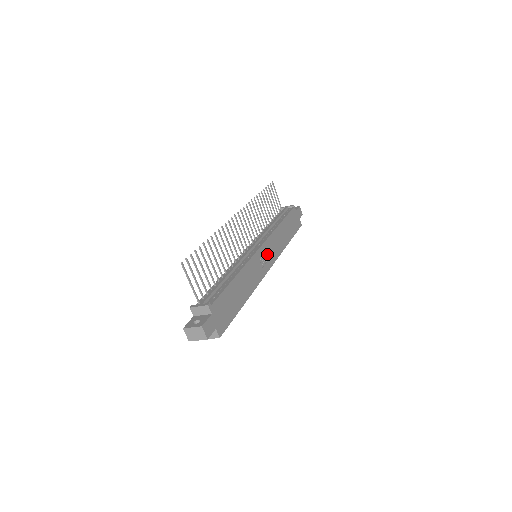
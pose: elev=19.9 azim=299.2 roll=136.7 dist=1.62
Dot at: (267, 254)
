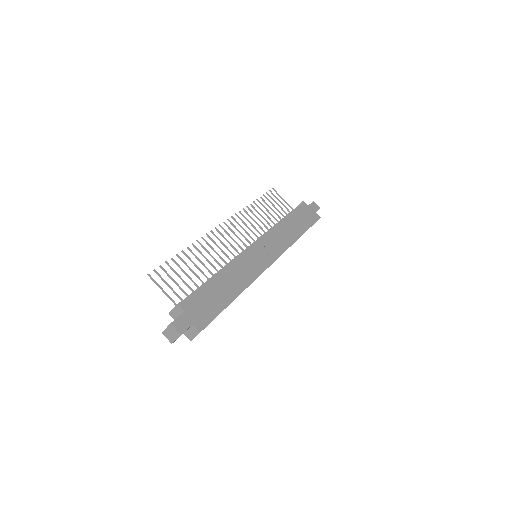
Dot at: (266, 250)
